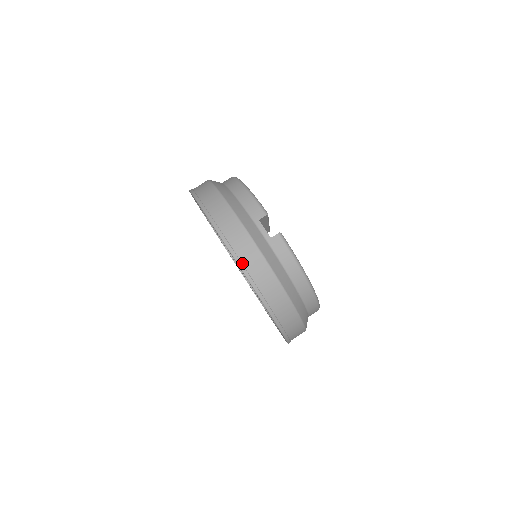
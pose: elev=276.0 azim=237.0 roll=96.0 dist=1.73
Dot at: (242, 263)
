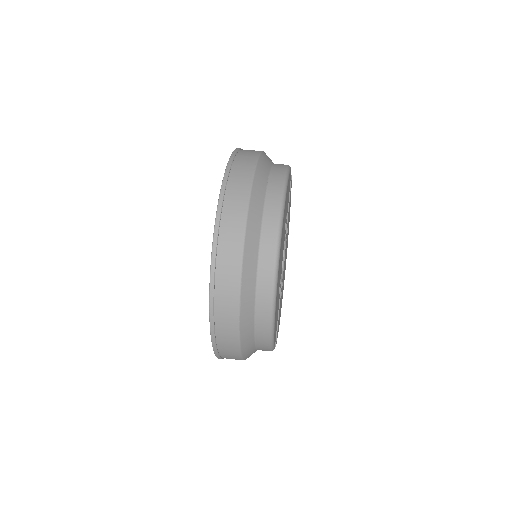
Dot at: occluded
